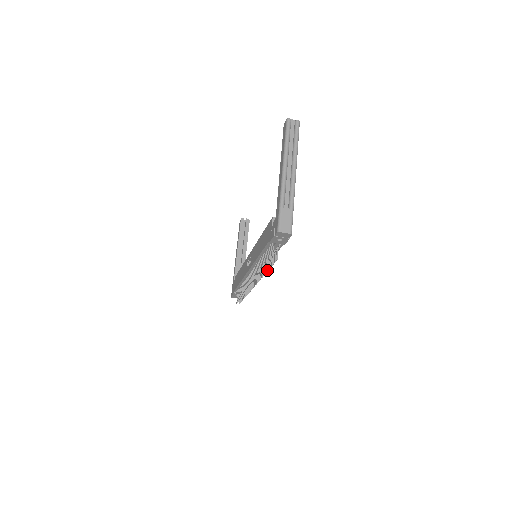
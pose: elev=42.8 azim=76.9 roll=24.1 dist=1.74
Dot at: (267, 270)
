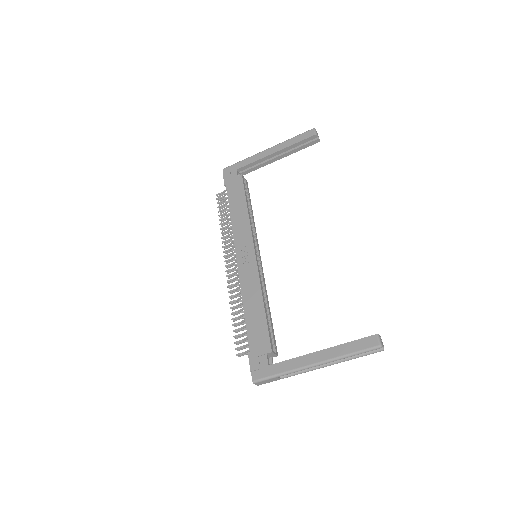
Dot at: (234, 321)
